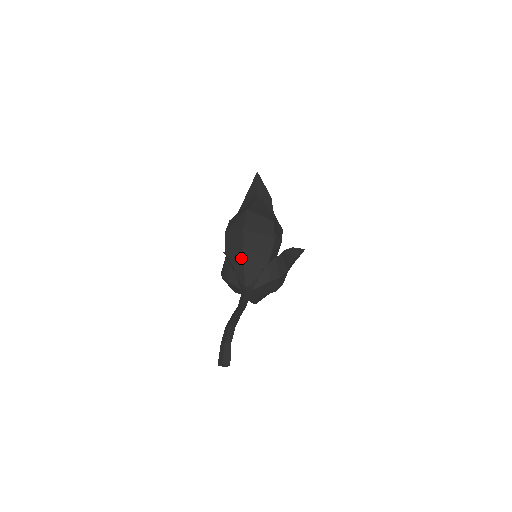
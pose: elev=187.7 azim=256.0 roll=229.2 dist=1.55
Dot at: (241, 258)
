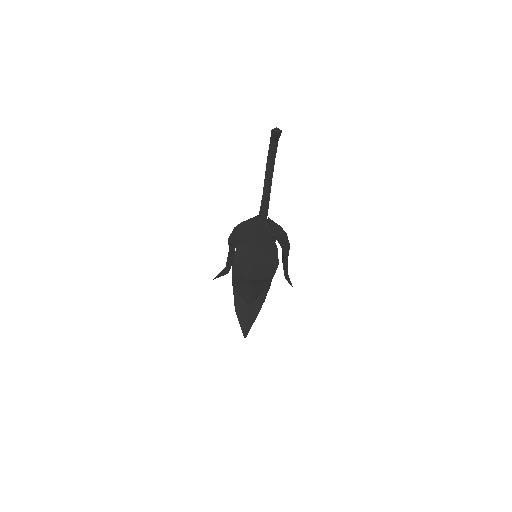
Dot at: occluded
